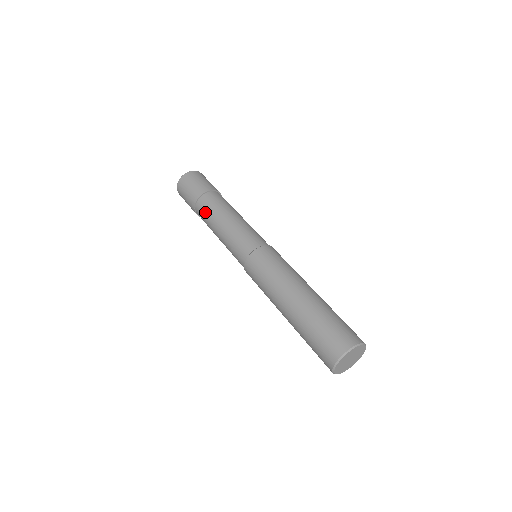
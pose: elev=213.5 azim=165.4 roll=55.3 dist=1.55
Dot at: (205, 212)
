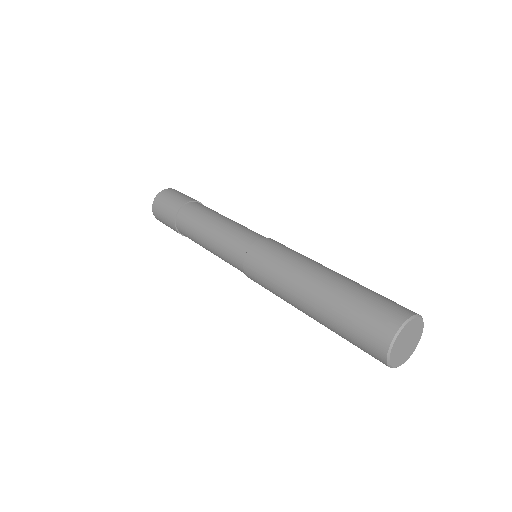
Dot at: (202, 208)
